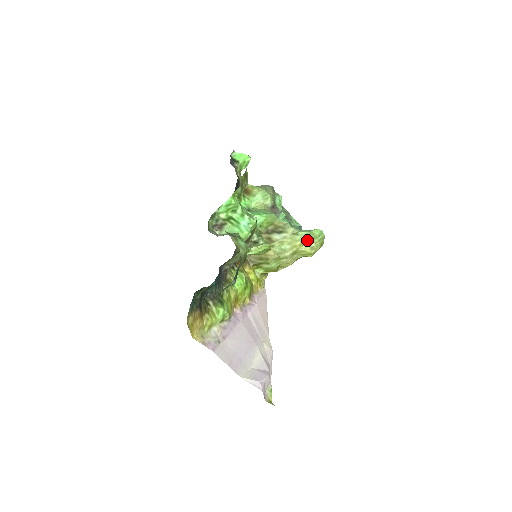
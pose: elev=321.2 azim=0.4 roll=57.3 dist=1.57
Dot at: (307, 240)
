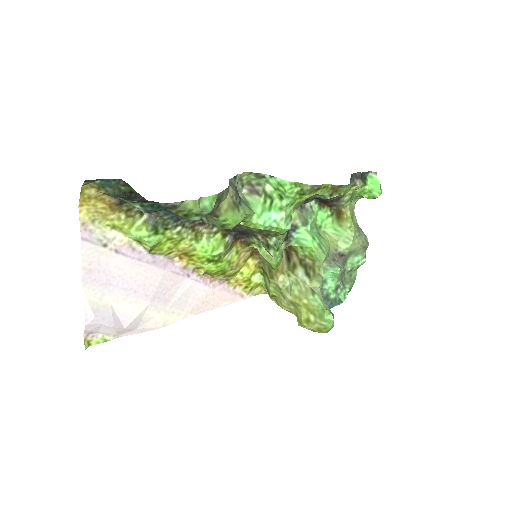
Dot at: (314, 310)
